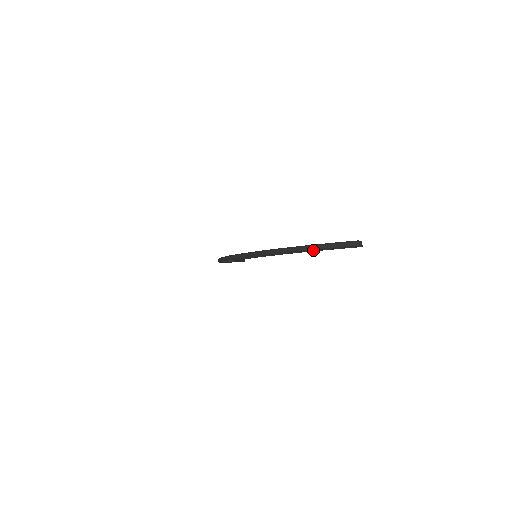
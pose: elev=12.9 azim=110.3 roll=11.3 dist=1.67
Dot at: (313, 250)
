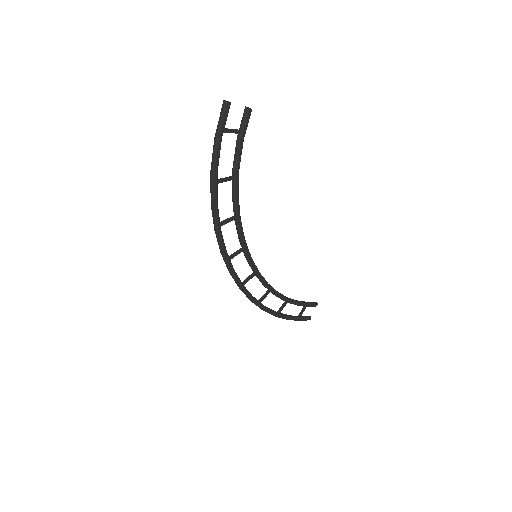
Dot at: (235, 169)
